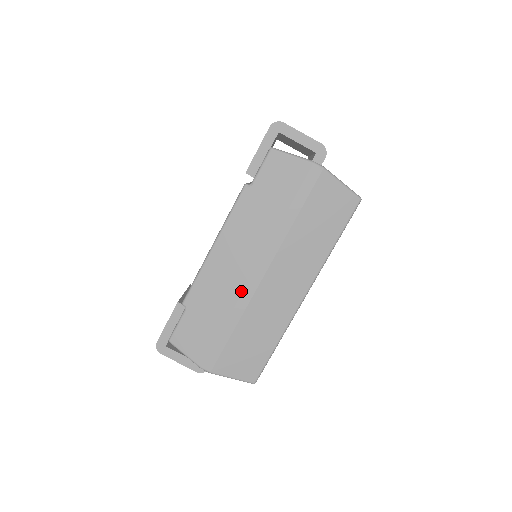
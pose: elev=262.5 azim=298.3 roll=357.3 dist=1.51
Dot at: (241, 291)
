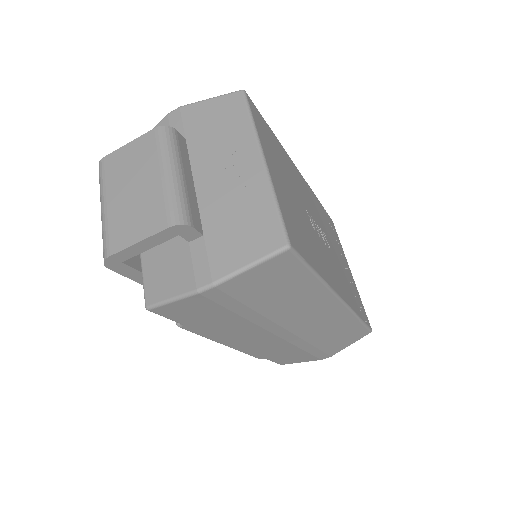
Dot at: (287, 343)
